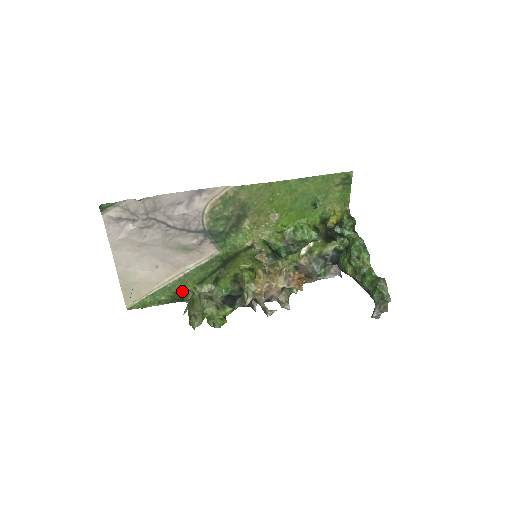
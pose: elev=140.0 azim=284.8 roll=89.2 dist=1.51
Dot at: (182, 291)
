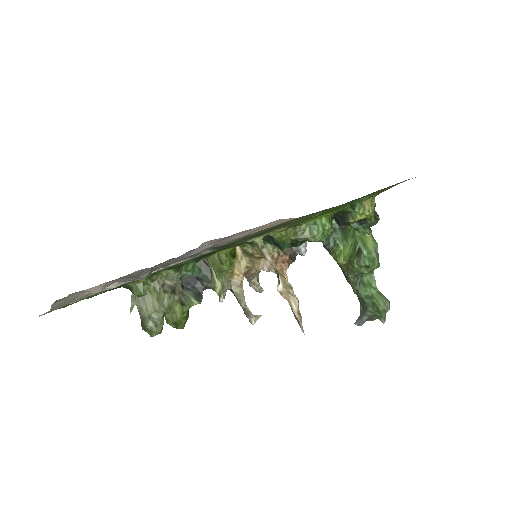
Dot at: (131, 283)
